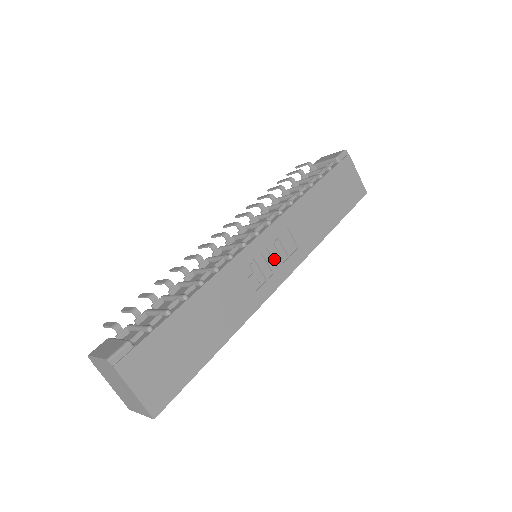
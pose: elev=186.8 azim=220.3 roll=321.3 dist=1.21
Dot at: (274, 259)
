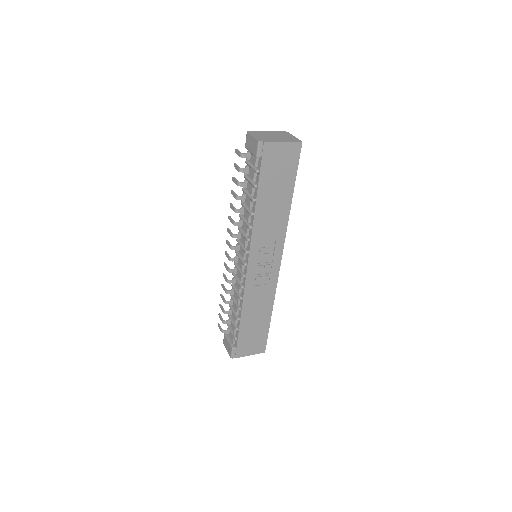
Dot at: (266, 263)
